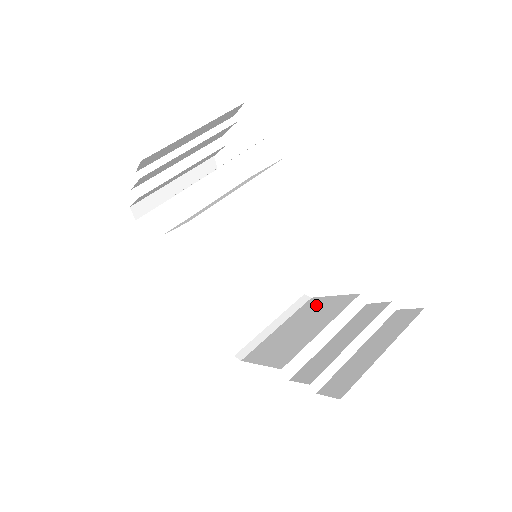
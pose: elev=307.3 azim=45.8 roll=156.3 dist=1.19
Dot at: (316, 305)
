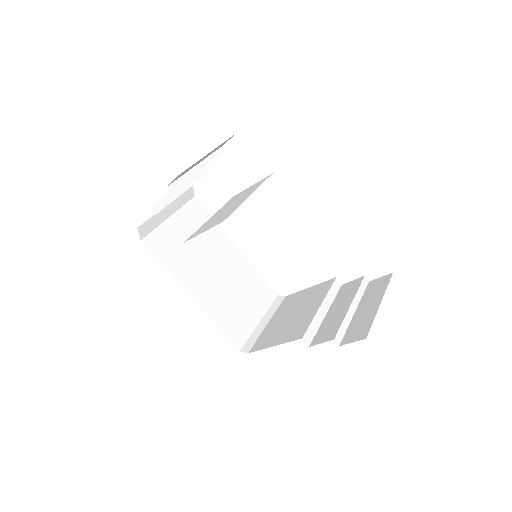
Dot at: (297, 298)
